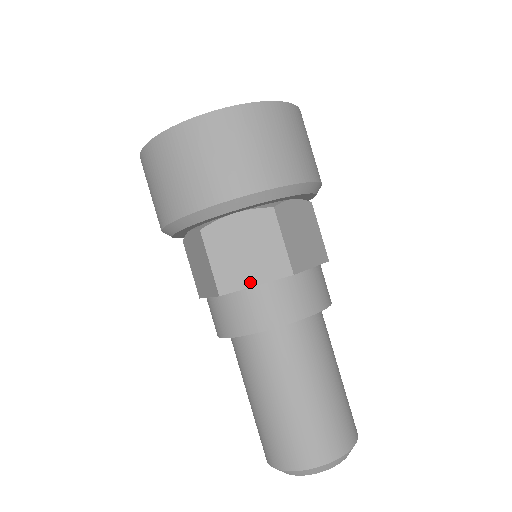
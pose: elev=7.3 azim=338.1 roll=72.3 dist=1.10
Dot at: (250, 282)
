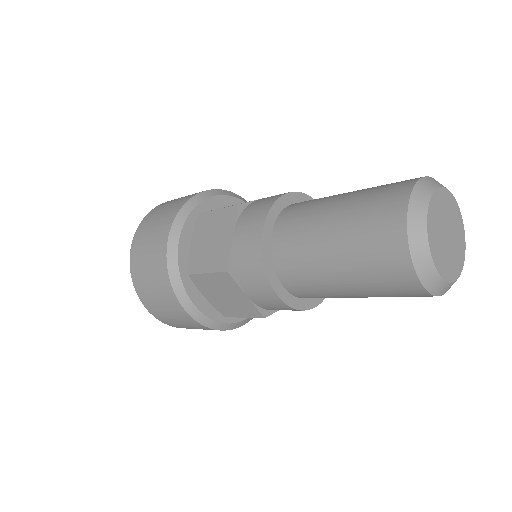
Dot at: (229, 242)
